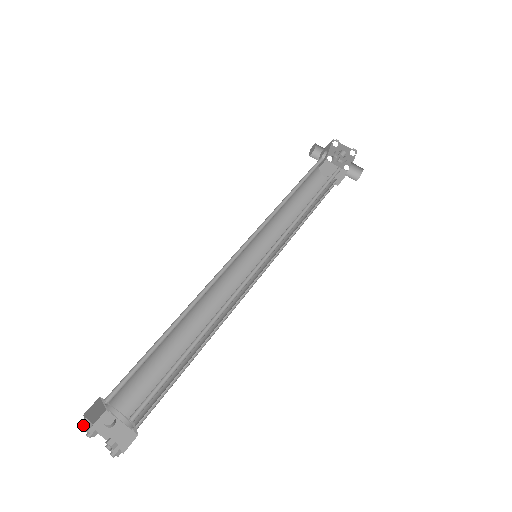
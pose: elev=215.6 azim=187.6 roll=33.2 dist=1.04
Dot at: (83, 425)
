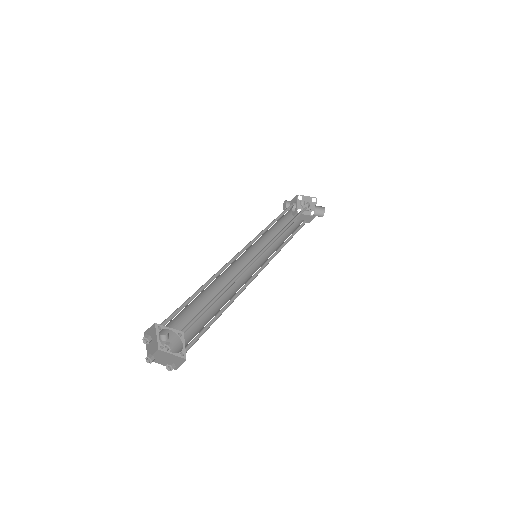
Dot at: (145, 339)
